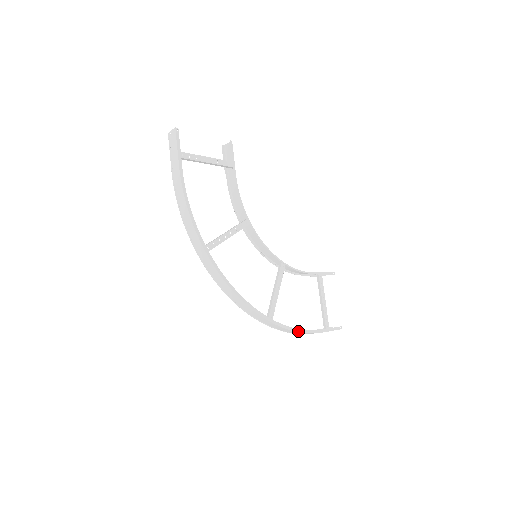
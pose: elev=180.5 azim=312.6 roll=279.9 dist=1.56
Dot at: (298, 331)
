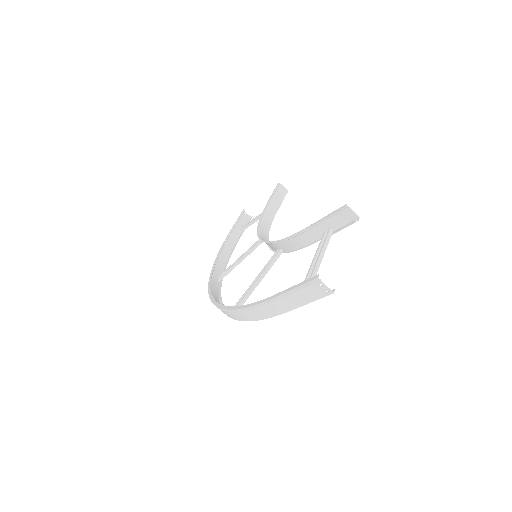
Dot at: (228, 259)
